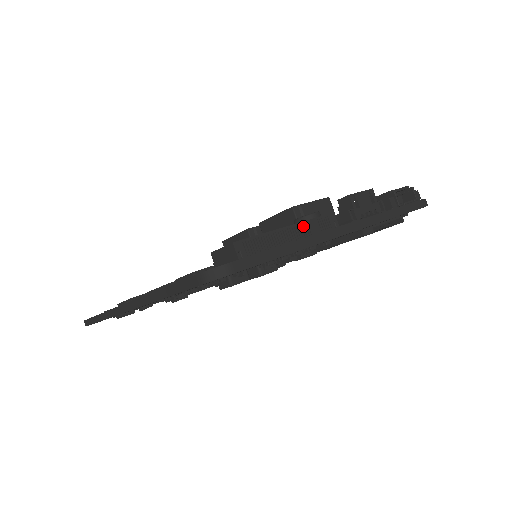
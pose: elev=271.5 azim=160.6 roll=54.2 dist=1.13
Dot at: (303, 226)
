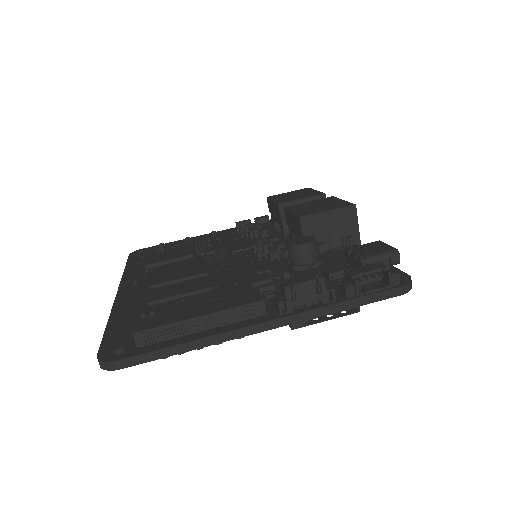
Dot at: (220, 315)
